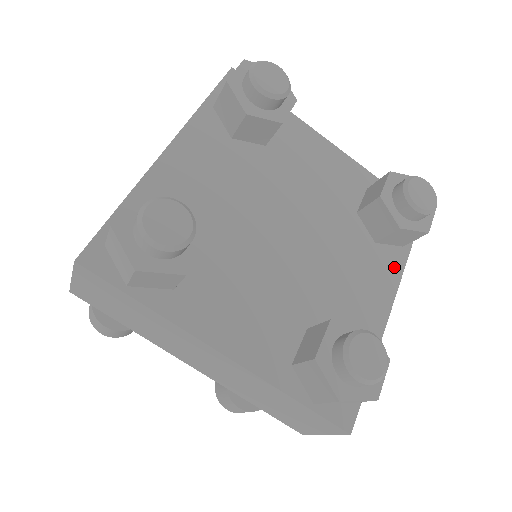
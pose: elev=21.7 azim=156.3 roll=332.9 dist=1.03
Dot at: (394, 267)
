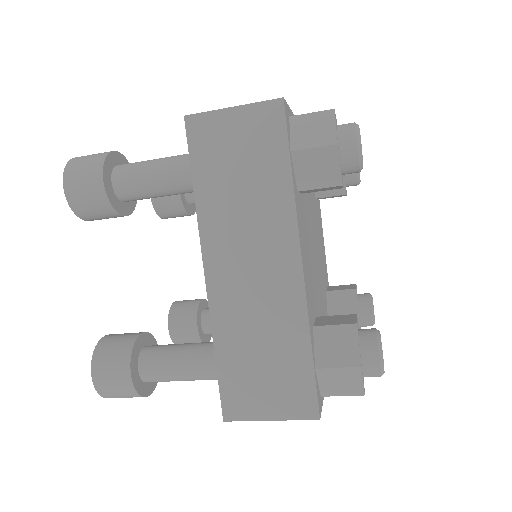
Dot at: occluded
